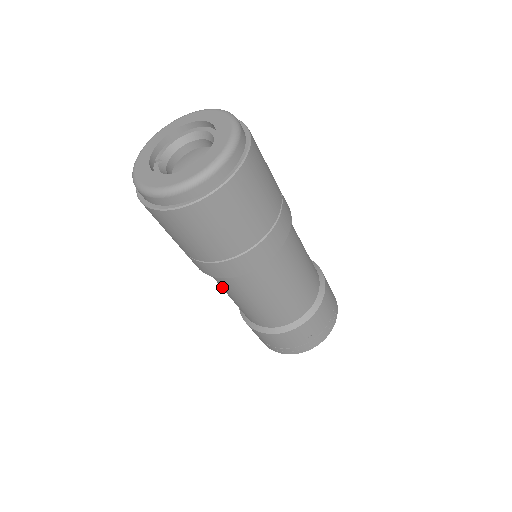
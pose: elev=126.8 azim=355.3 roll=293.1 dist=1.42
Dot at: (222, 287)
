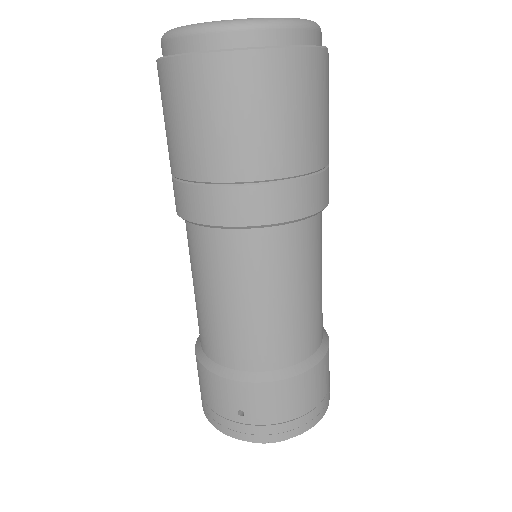
Dot at: occluded
